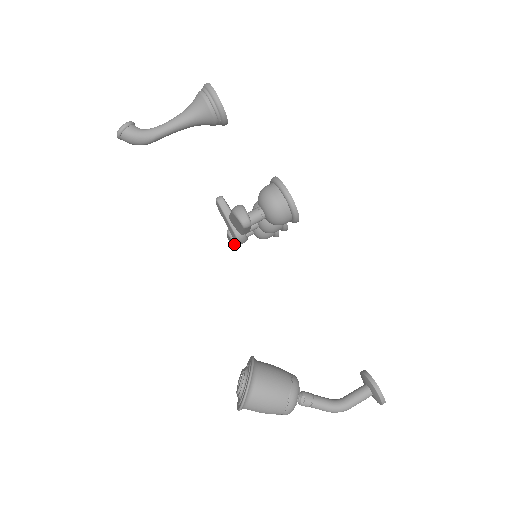
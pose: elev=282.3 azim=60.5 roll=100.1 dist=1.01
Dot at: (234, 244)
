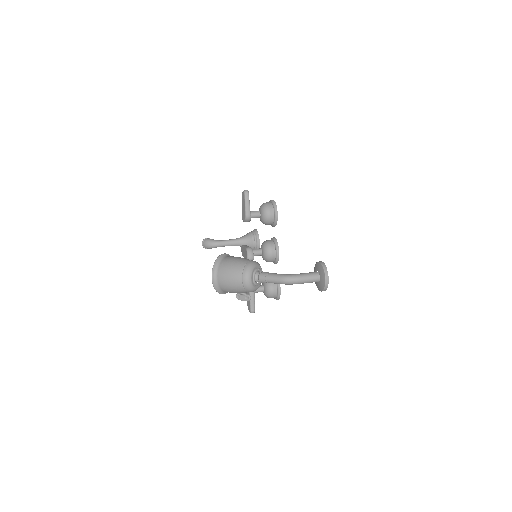
Dot at: occluded
